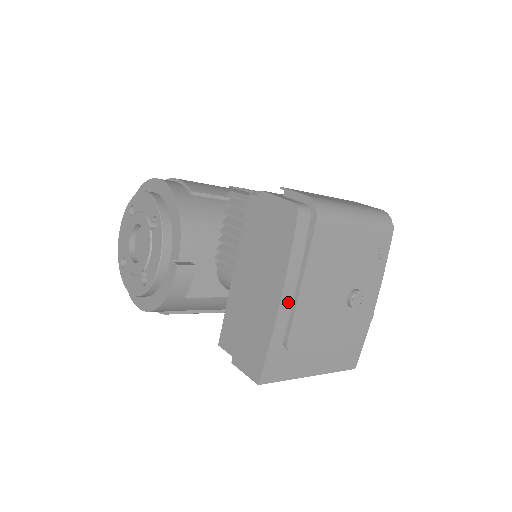
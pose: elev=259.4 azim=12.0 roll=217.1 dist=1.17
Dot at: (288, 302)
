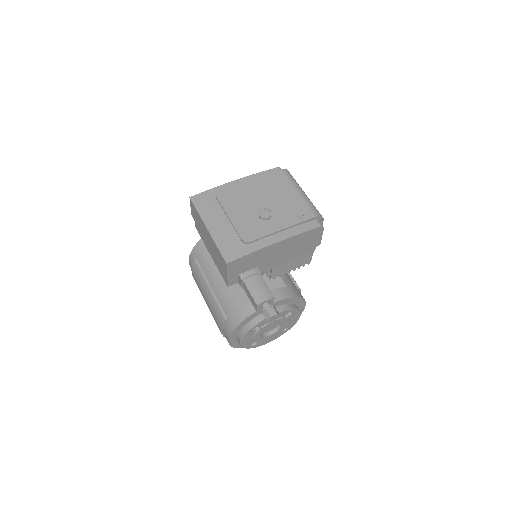
Dot at: occluded
